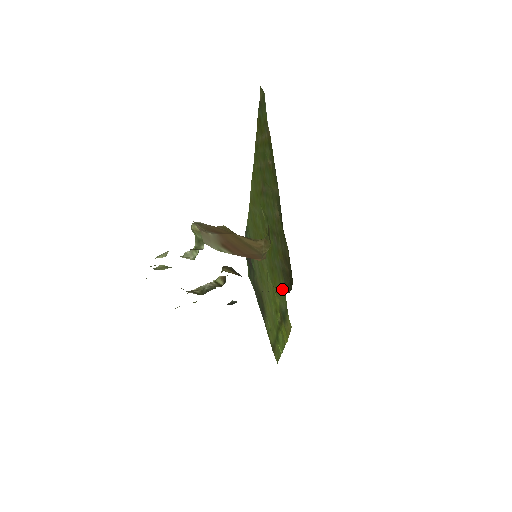
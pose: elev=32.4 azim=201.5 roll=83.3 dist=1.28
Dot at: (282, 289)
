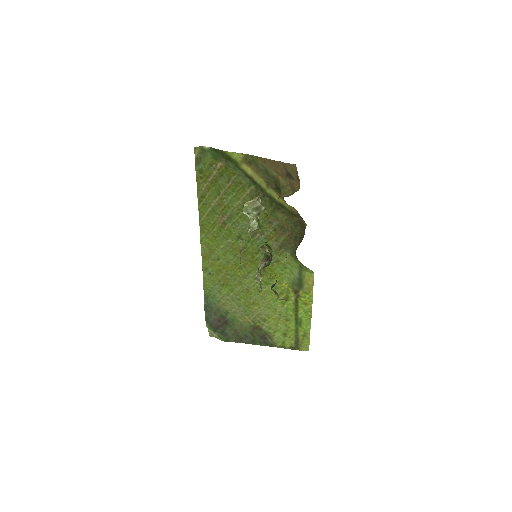
Dot at: (286, 263)
